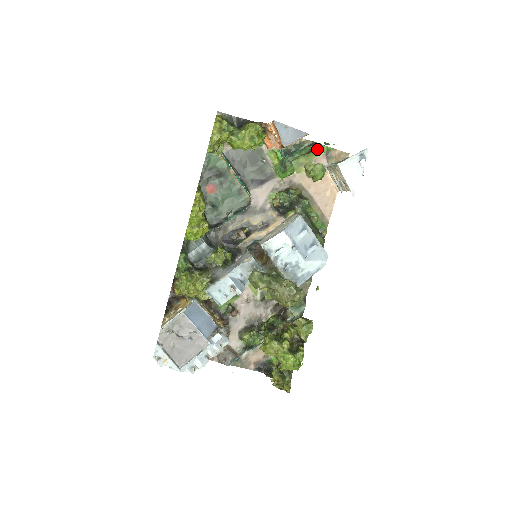
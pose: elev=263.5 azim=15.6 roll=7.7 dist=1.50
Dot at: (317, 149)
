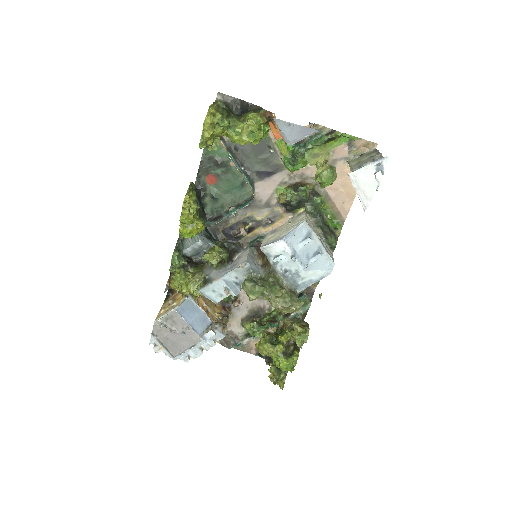
Dot at: (337, 138)
